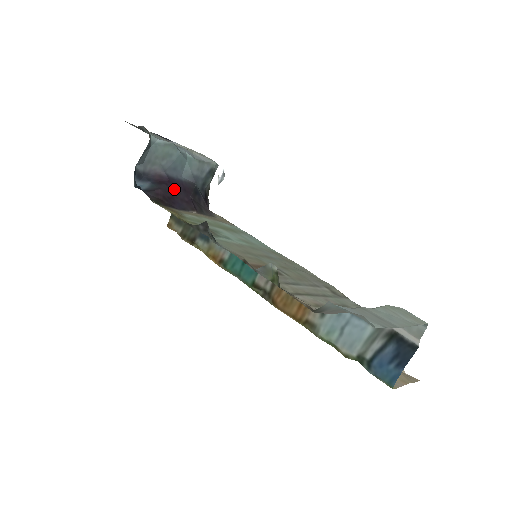
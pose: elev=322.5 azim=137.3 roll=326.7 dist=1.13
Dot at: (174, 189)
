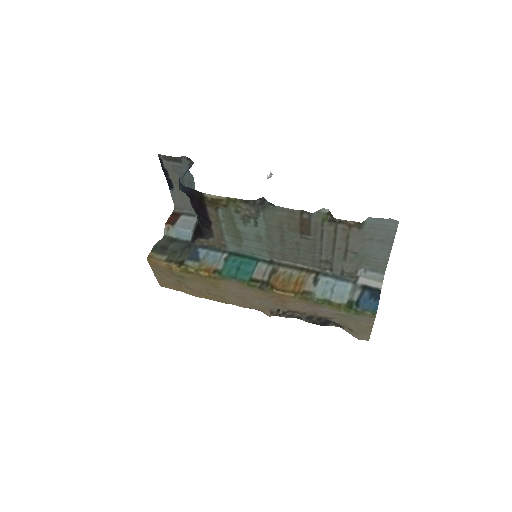
Dot at: (196, 205)
